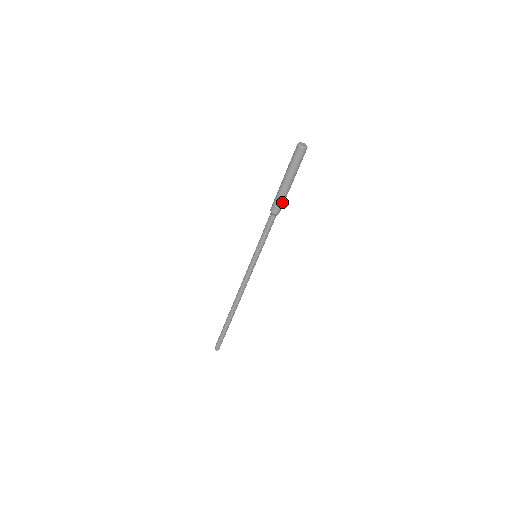
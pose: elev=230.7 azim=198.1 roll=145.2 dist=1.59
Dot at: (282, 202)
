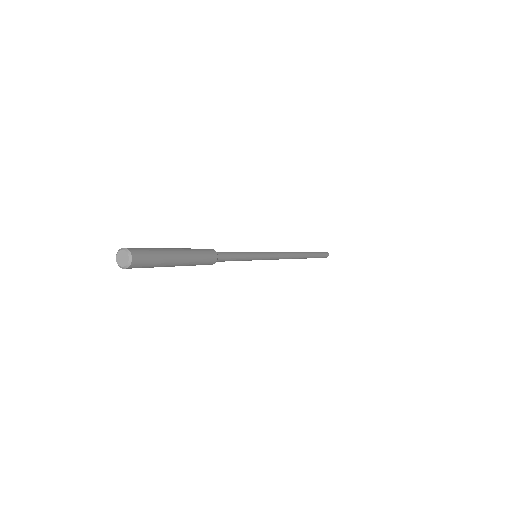
Dot at: (197, 264)
